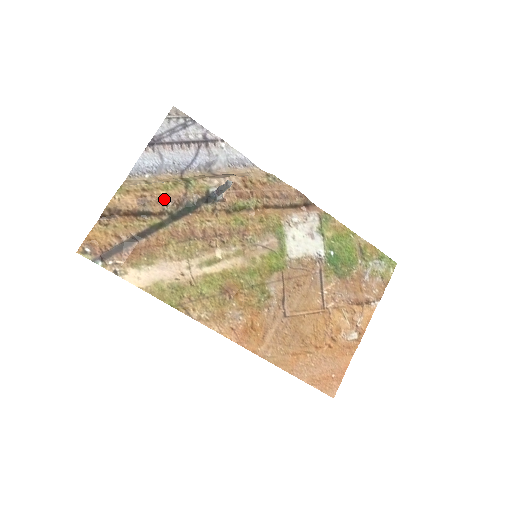
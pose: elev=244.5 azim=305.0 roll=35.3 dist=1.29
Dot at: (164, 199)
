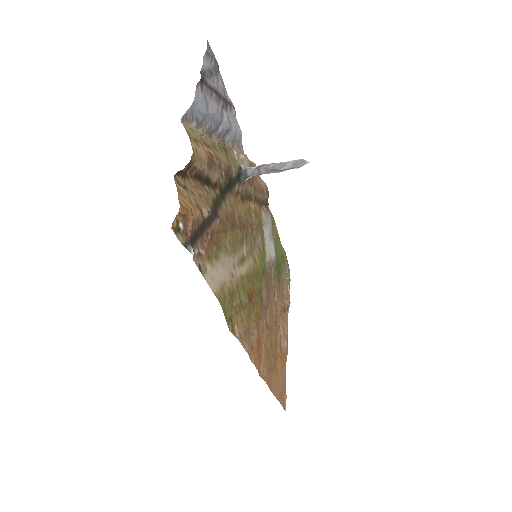
Dot at: (220, 165)
